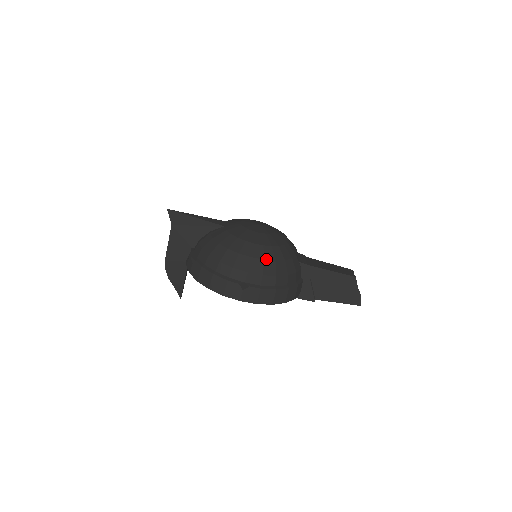
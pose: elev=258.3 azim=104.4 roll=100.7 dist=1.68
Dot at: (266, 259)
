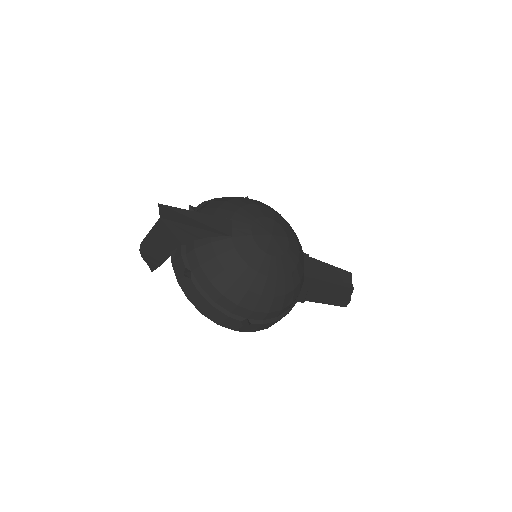
Dot at: (276, 296)
